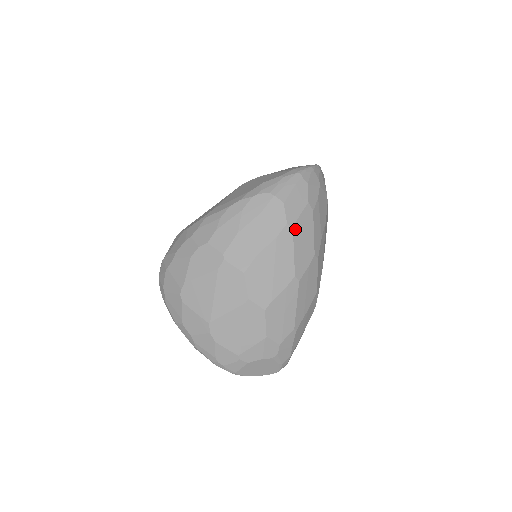
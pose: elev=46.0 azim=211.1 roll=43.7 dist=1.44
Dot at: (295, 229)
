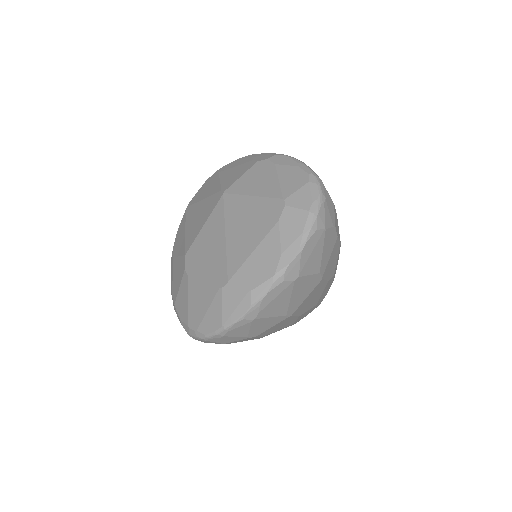
Dot at: occluded
